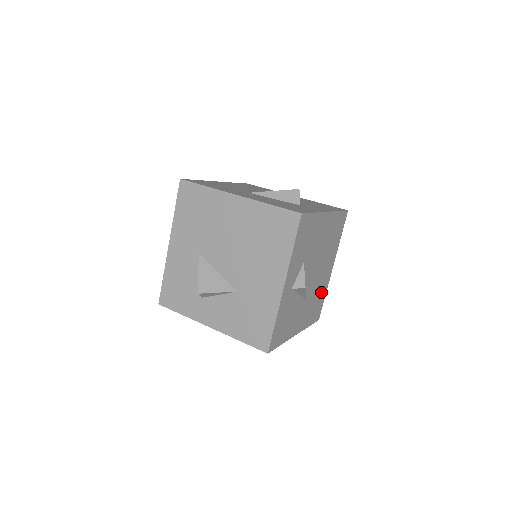
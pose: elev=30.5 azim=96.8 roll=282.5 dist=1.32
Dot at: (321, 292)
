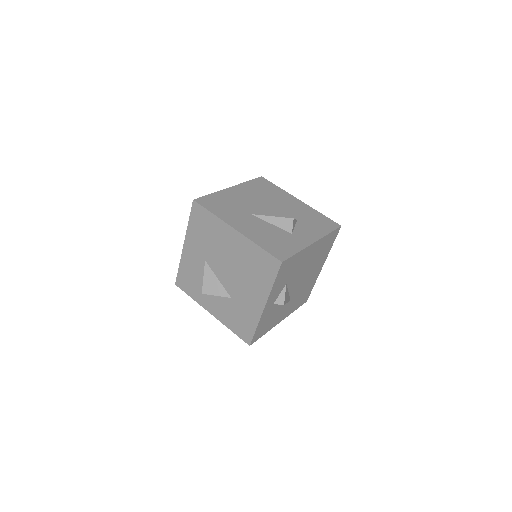
Dot at: (309, 286)
